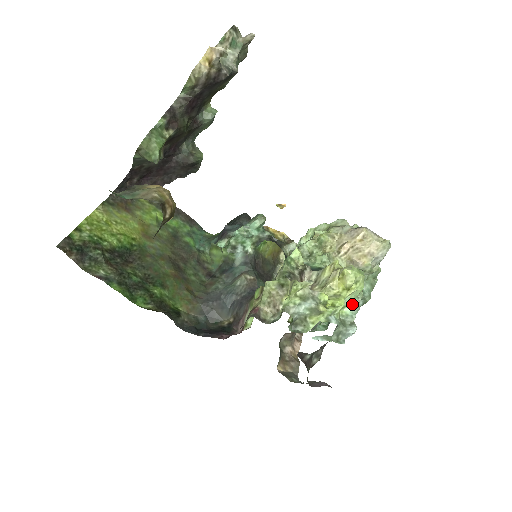
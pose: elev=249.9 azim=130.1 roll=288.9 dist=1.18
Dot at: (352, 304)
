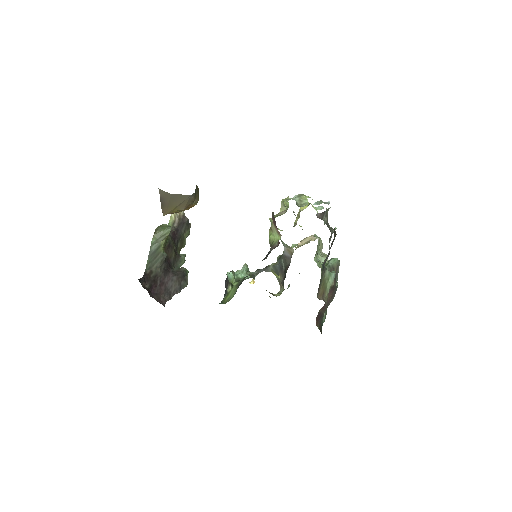
Dot at: (318, 207)
